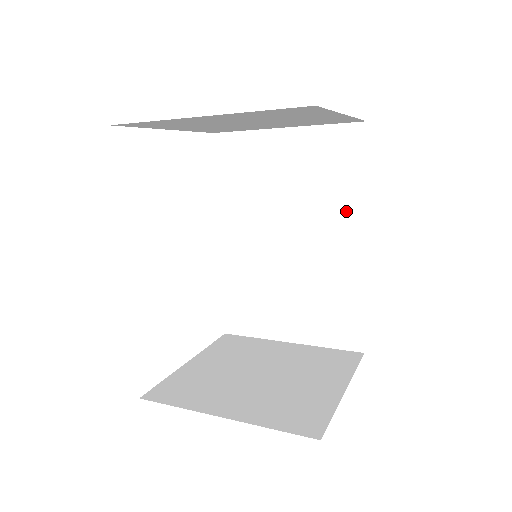
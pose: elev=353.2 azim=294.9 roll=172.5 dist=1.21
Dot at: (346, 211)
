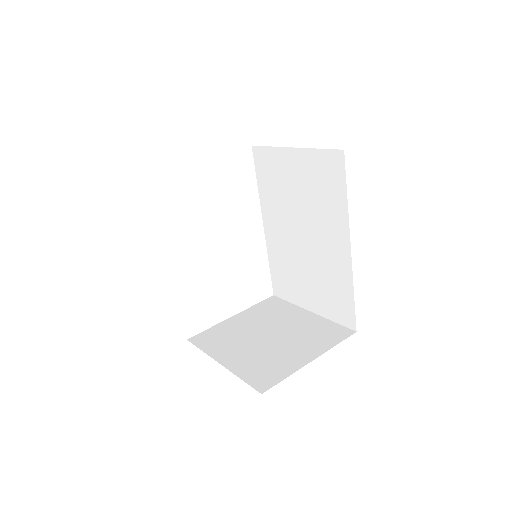
Dot at: (336, 220)
